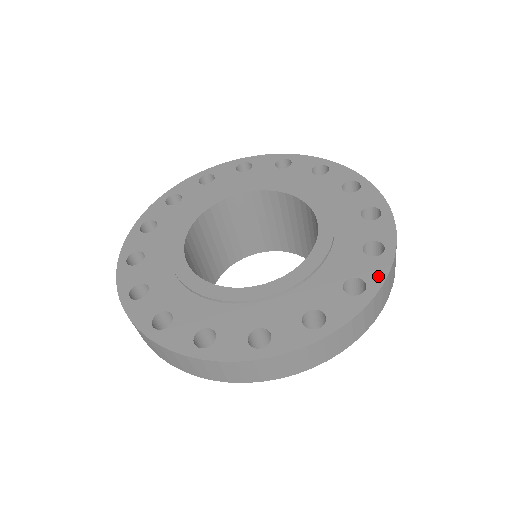
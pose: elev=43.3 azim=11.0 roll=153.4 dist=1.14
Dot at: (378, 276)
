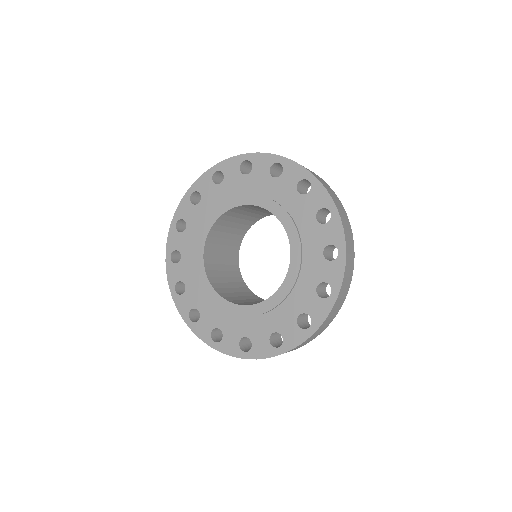
Dot at: (339, 236)
